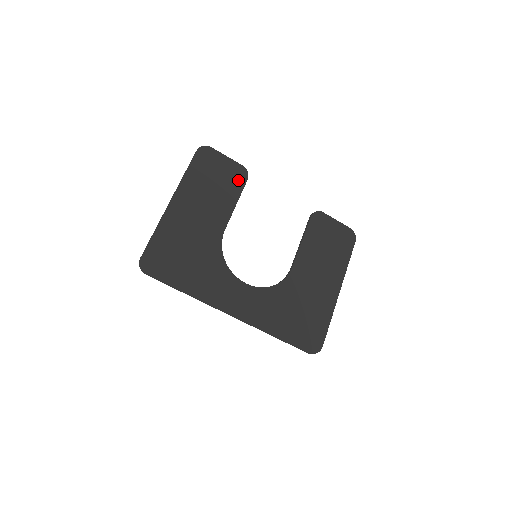
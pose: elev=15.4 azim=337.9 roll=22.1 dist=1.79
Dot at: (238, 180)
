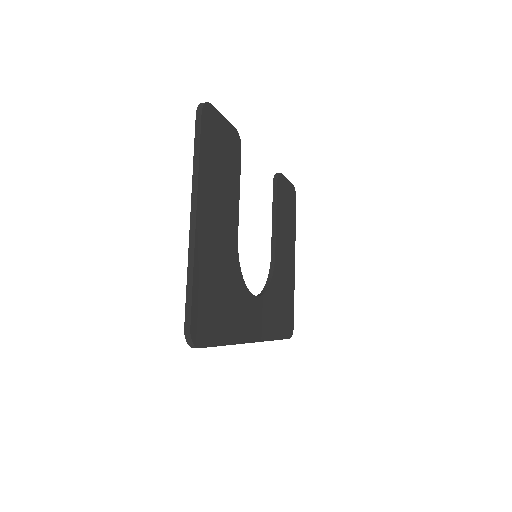
Dot at: (236, 154)
